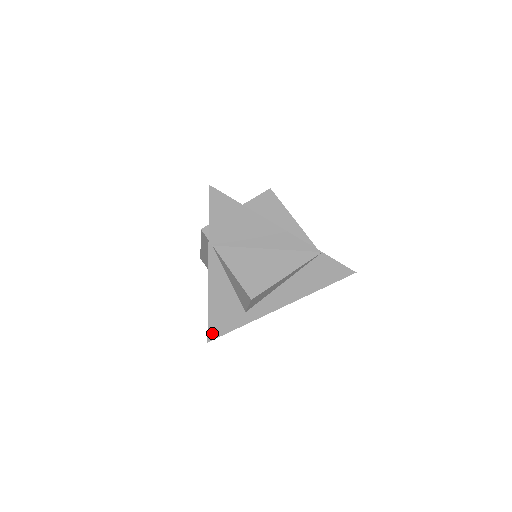
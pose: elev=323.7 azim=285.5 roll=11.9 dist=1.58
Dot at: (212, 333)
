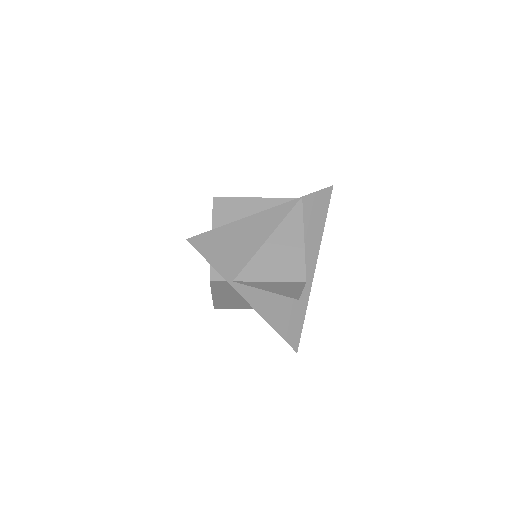
Dot at: (293, 343)
